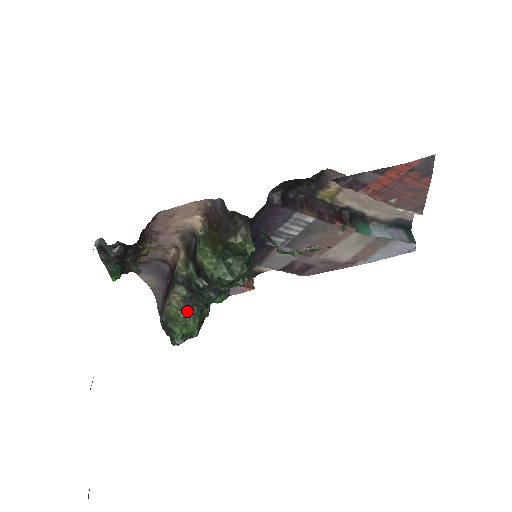
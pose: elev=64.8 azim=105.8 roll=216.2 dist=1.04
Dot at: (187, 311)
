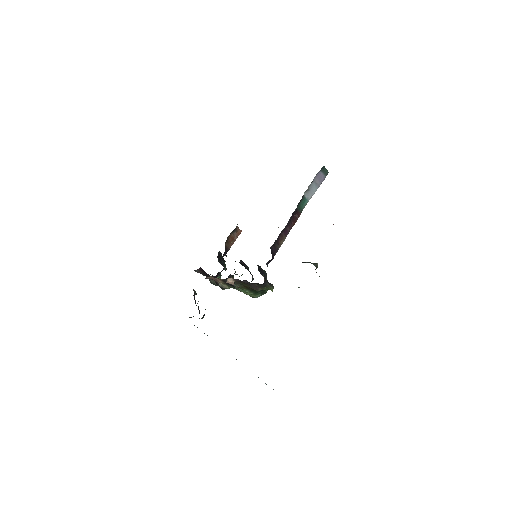
Dot at: occluded
